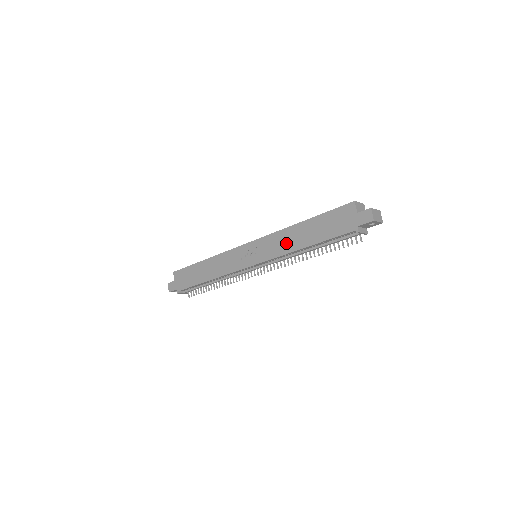
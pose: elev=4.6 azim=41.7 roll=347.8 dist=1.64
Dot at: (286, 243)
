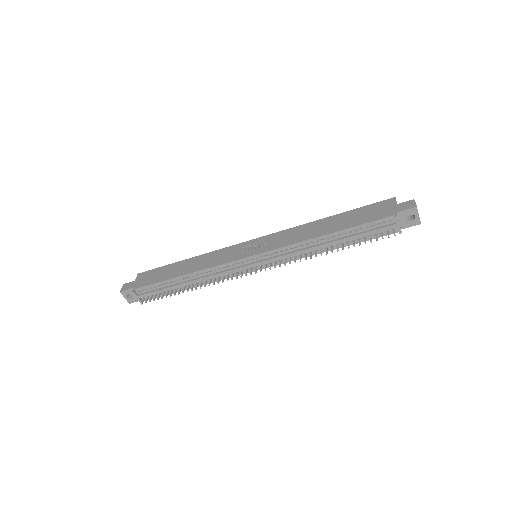
Dot at: (303, 234)
